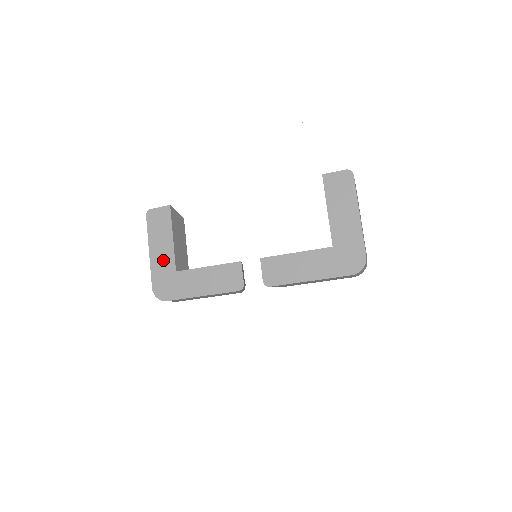
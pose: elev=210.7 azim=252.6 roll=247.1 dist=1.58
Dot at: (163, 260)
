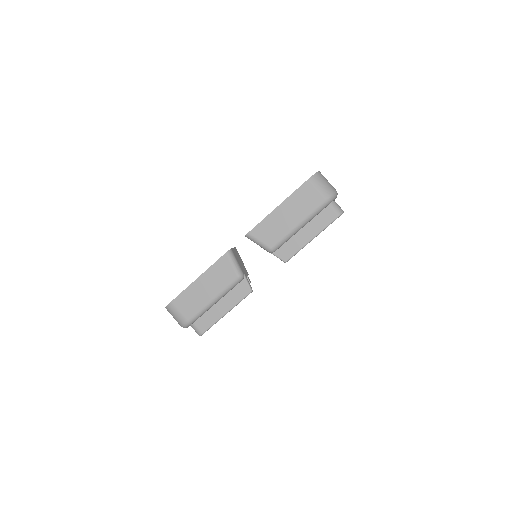
Dot at: occluded
